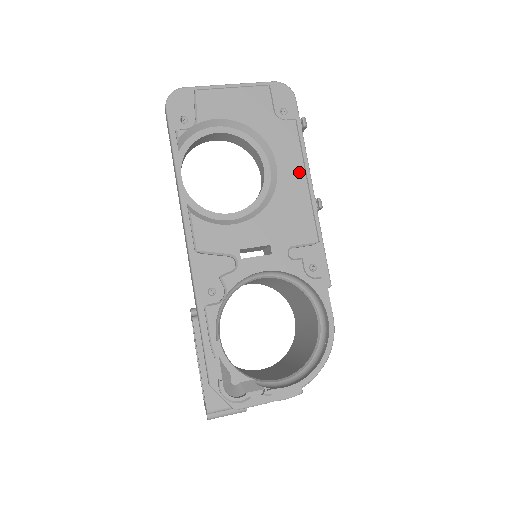
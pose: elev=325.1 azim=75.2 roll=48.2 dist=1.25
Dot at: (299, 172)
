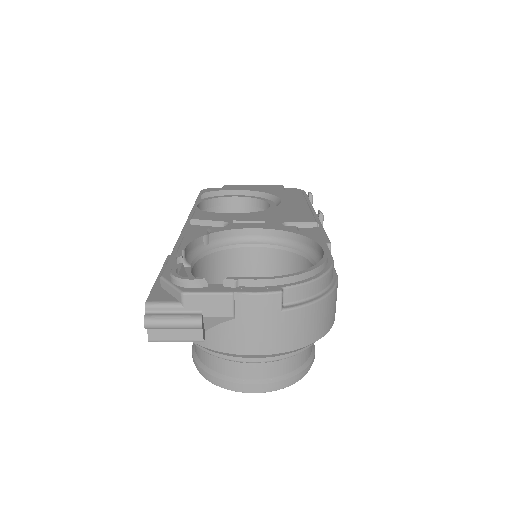
Dot at: (301, 203)
